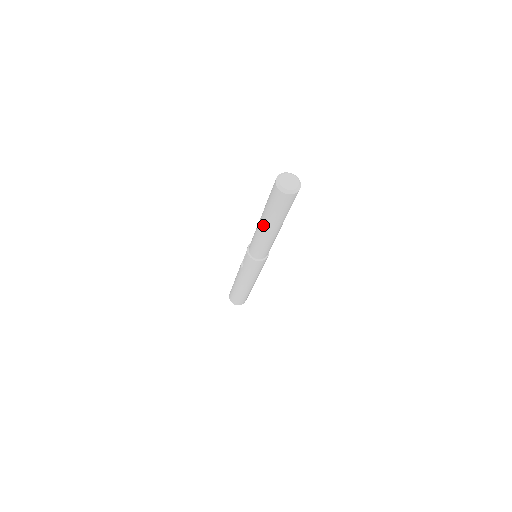
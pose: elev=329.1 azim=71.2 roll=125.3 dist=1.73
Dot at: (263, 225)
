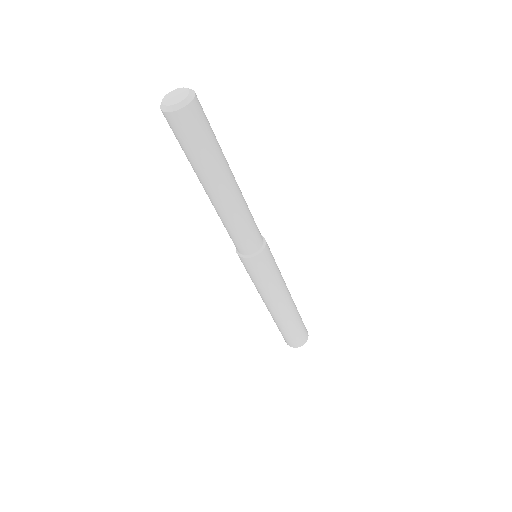
Dot at: occluded
